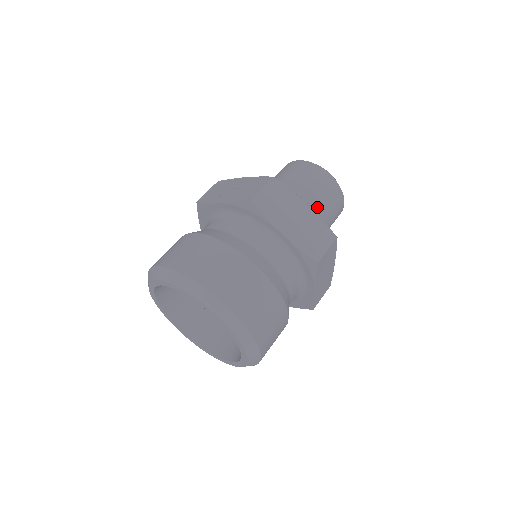
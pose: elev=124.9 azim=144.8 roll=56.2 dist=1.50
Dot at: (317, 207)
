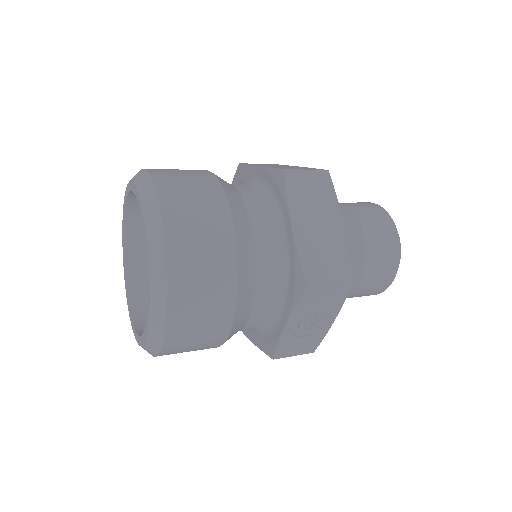
Dot at: (343, 211)
